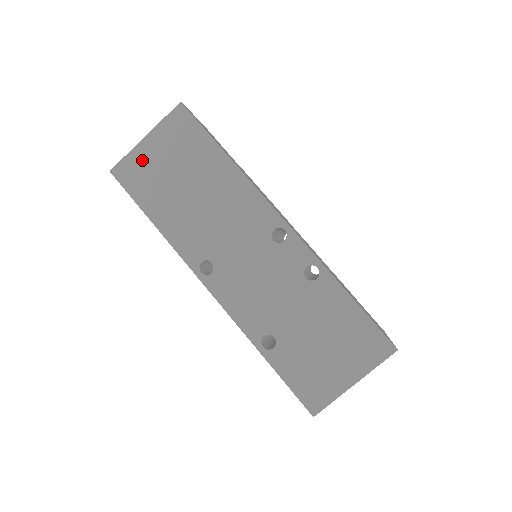
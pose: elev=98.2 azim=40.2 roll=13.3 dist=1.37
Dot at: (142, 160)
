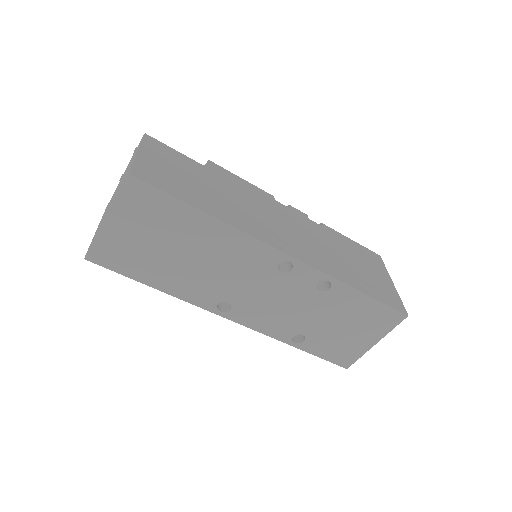
Dot at: (114, 241)
